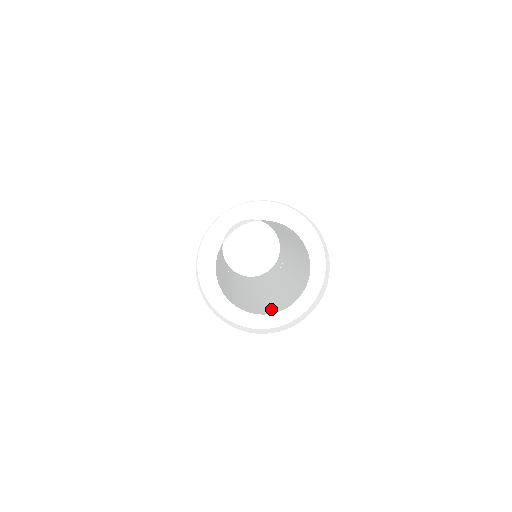
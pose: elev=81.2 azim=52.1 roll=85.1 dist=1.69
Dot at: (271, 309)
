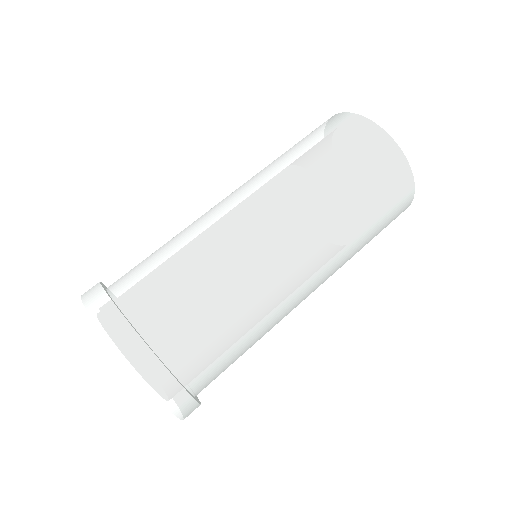
Dot at: occluded
